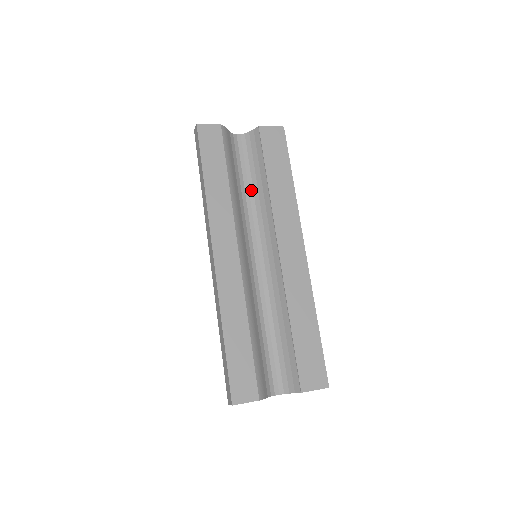
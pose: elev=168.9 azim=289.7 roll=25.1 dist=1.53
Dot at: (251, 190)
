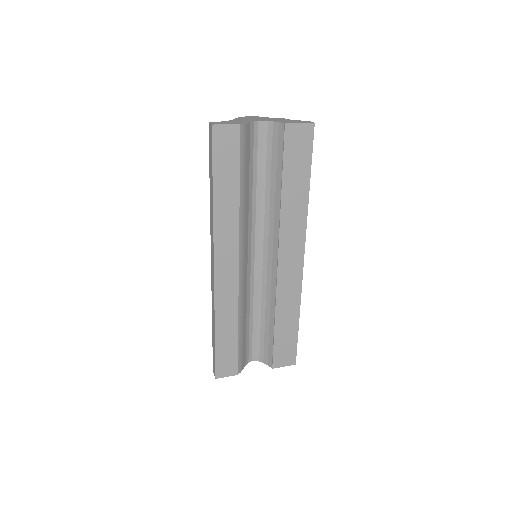
Dot at: (263, 190)
